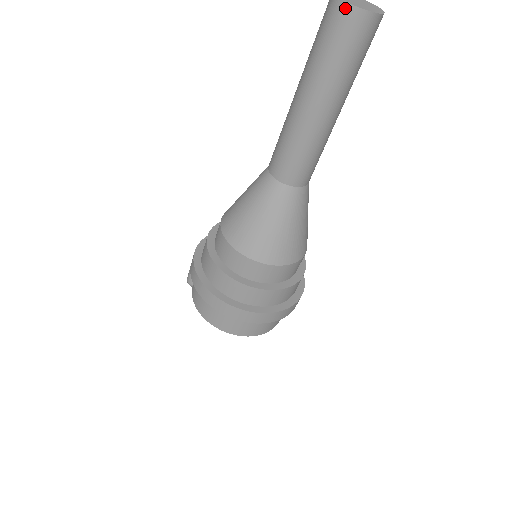
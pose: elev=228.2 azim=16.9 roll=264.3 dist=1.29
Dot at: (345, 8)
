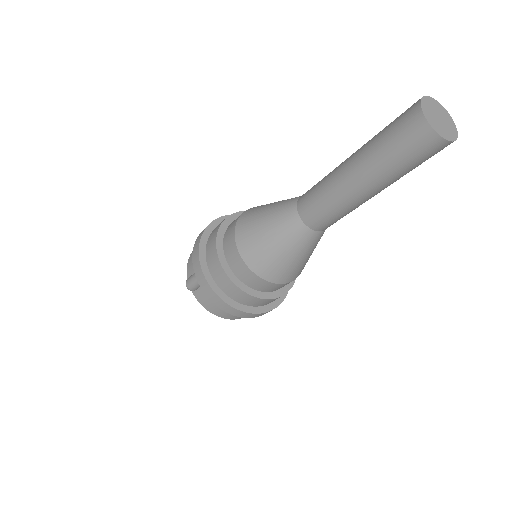
Dot at: (440, 141)
